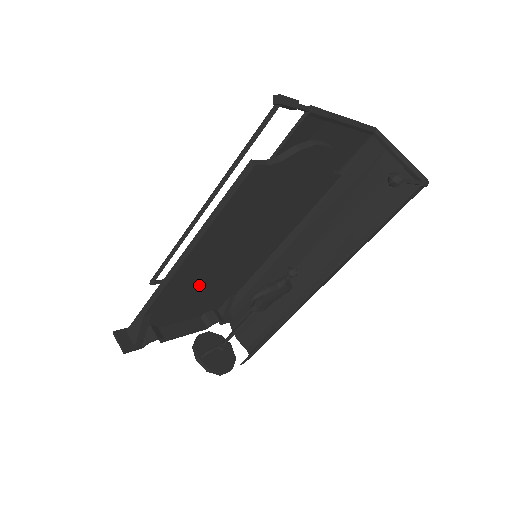
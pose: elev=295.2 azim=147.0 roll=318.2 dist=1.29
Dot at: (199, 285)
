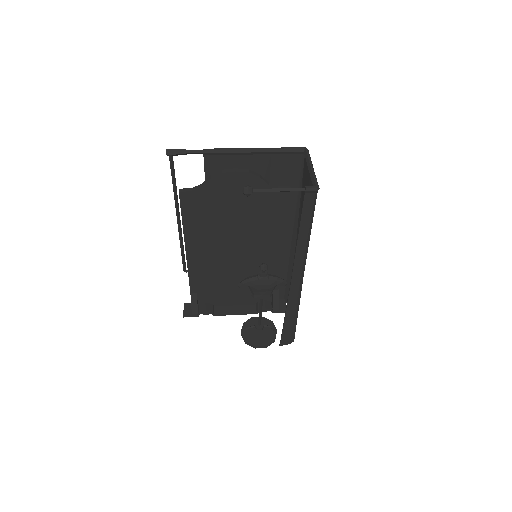
Dot at: (223, 276)
